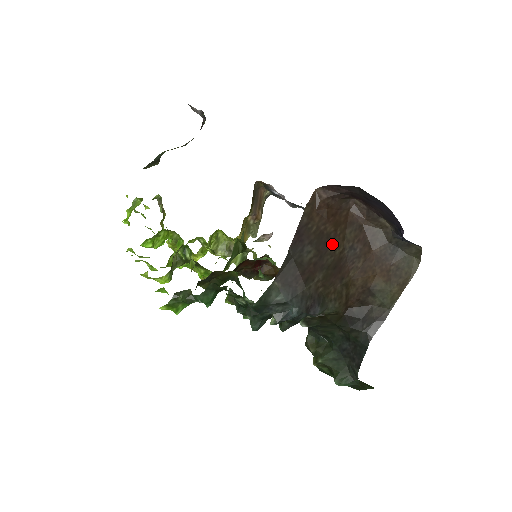
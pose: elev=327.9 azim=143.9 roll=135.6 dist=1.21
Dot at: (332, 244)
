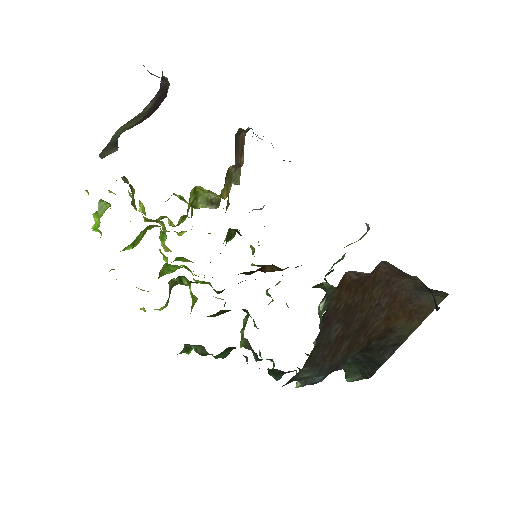
Dot at: (359, 311)
